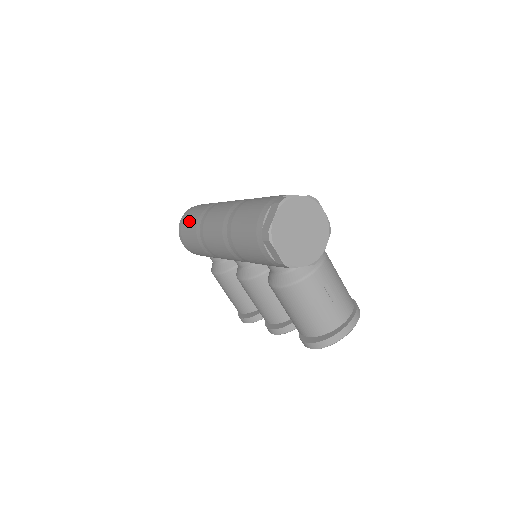
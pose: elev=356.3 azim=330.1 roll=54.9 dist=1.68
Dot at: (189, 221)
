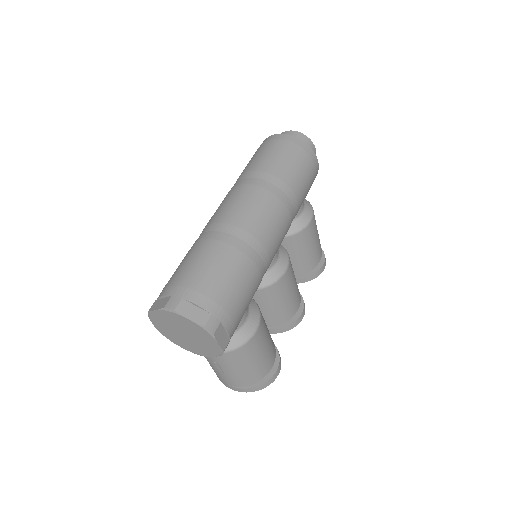
Dot at: (252, 158)
